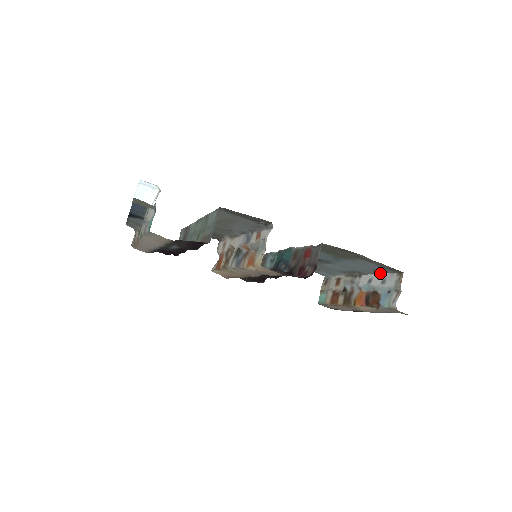
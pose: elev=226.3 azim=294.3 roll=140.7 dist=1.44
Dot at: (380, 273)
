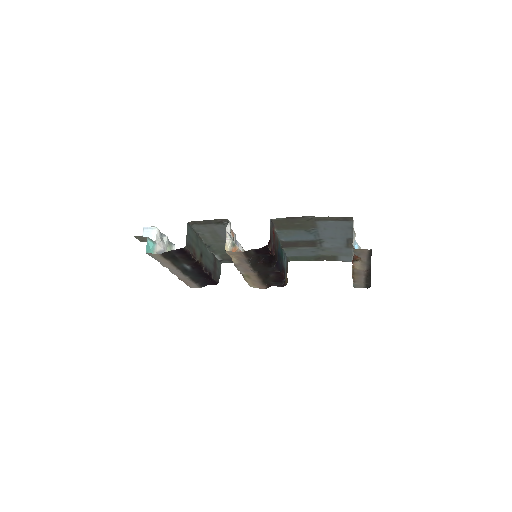
Dot at: occluded
